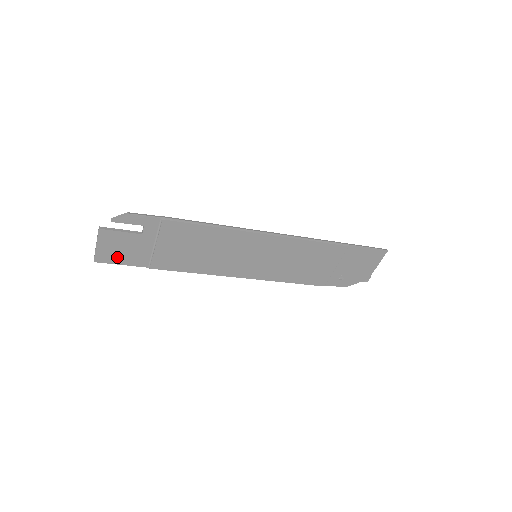
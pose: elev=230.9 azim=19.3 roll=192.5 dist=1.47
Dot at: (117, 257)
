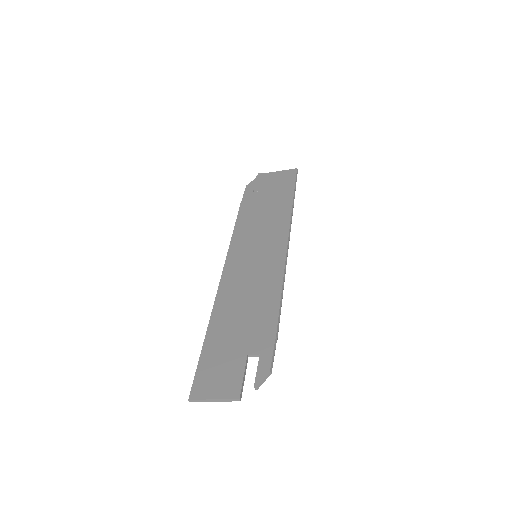
Dot at: (206, 378)
